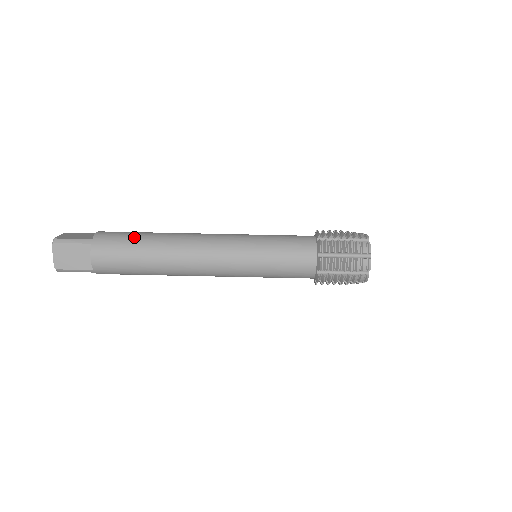
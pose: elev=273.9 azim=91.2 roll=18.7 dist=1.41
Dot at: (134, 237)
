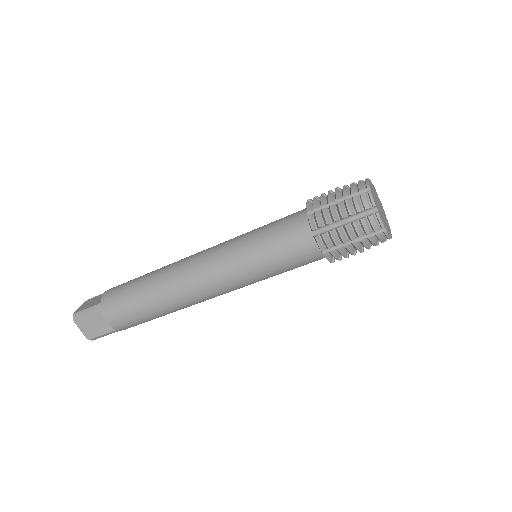
Dot at: (132, 286)
